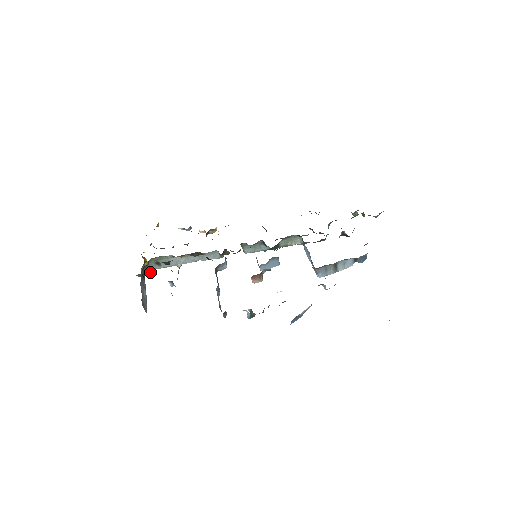
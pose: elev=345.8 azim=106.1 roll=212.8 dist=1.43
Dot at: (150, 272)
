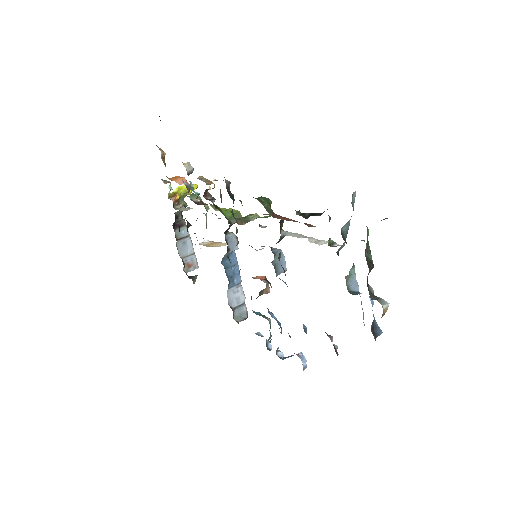
Dot at: (196, 188)
